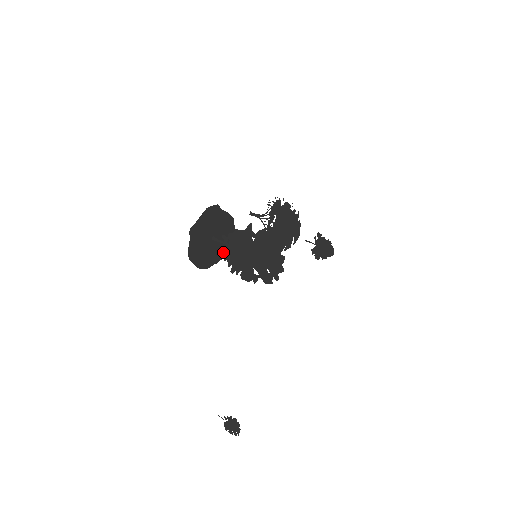
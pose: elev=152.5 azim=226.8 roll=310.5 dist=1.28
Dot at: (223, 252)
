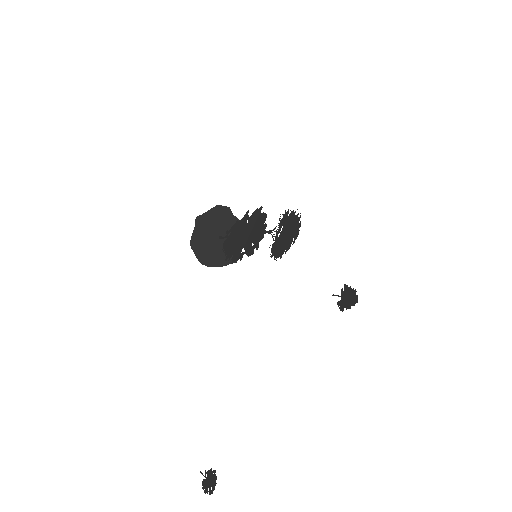
Dot at: (224, 245)
